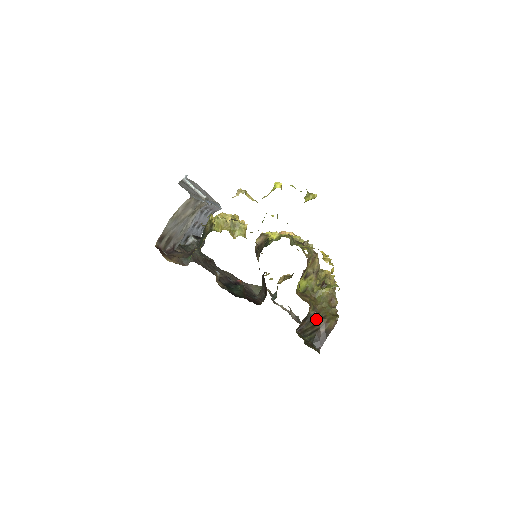
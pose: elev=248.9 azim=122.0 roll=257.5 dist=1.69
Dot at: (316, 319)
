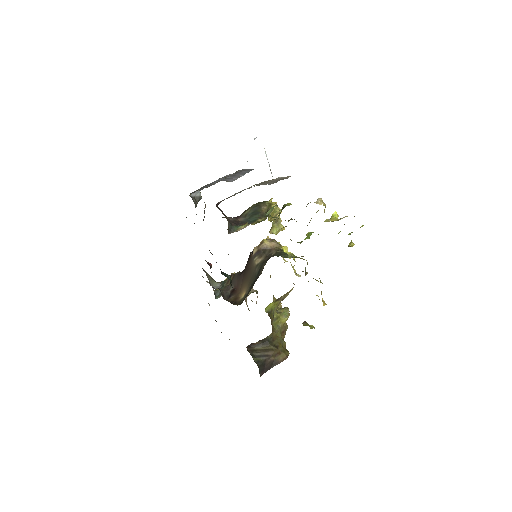
Dot at: (270, 345)
